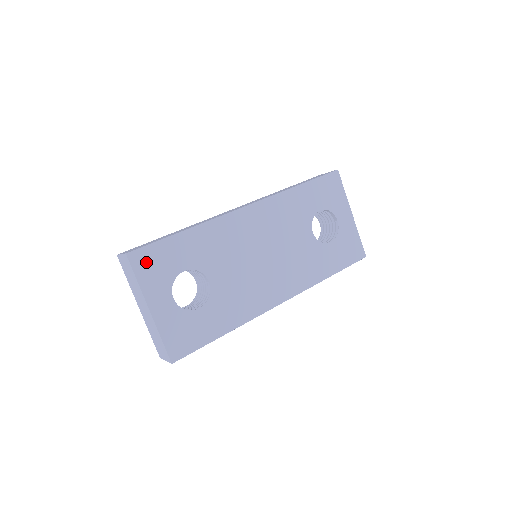
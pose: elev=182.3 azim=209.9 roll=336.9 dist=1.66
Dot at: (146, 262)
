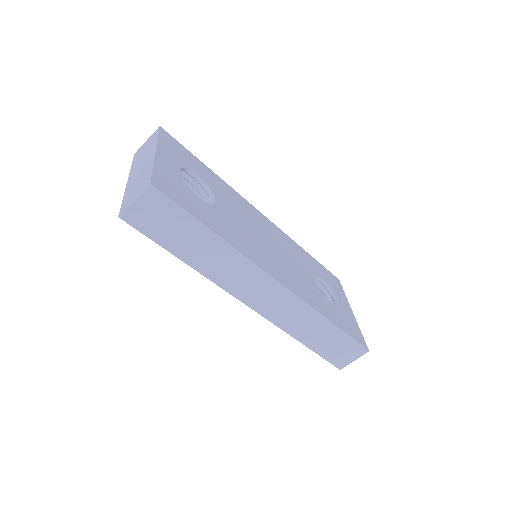
Dot at: (171, 143)
